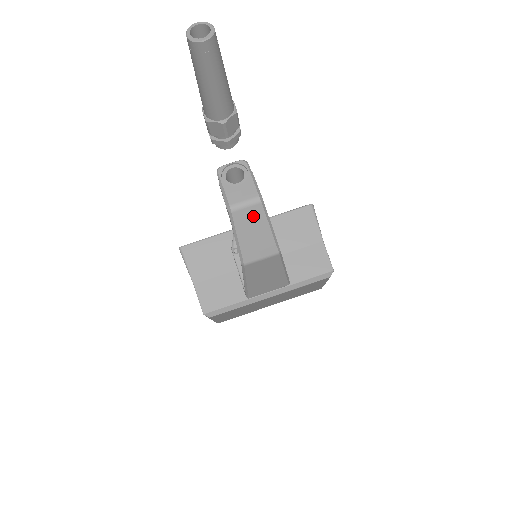
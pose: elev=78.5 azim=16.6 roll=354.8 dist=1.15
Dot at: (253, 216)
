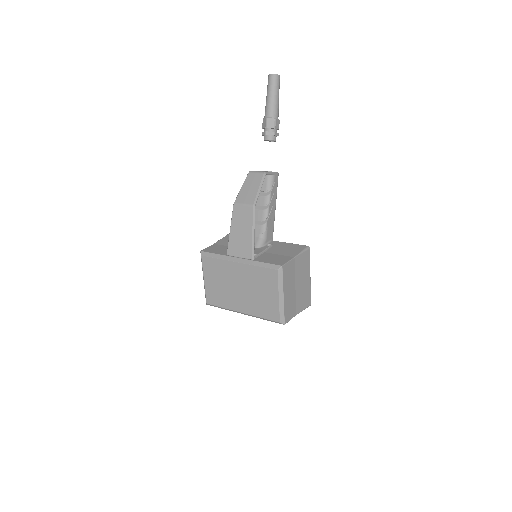
Dot at: (256, 179)
